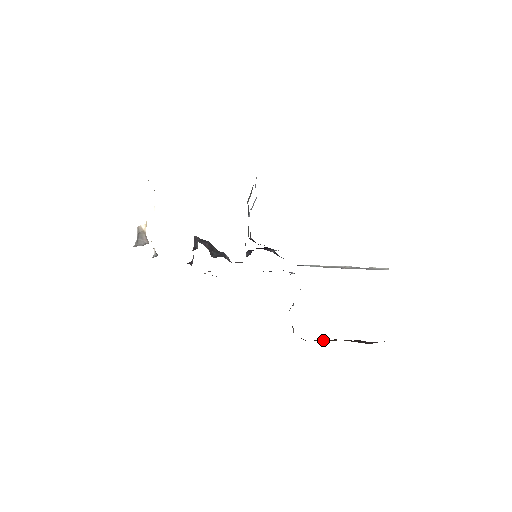
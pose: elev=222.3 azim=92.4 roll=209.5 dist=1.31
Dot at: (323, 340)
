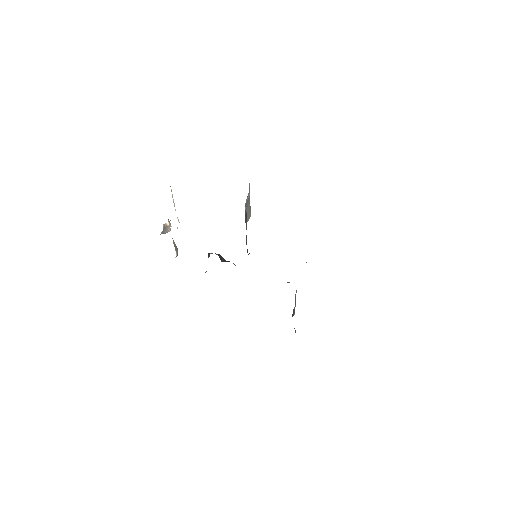
Dot at: occluded
